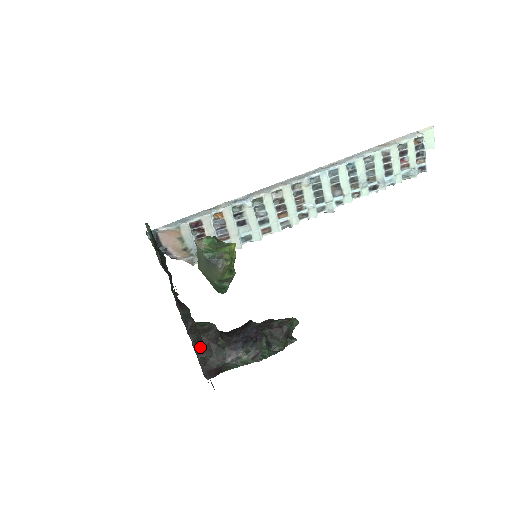
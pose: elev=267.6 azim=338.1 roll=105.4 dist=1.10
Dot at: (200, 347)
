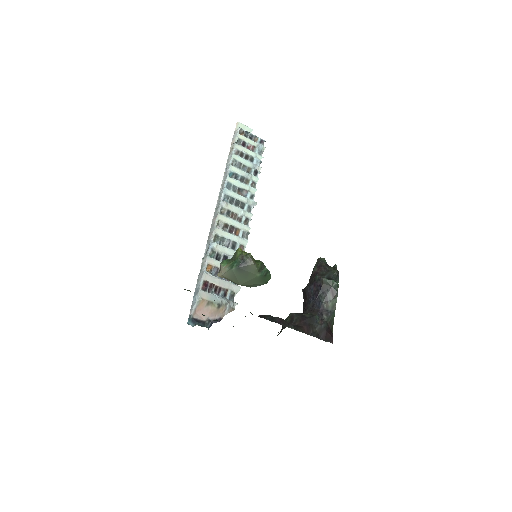
Dot at: (302, 329)
